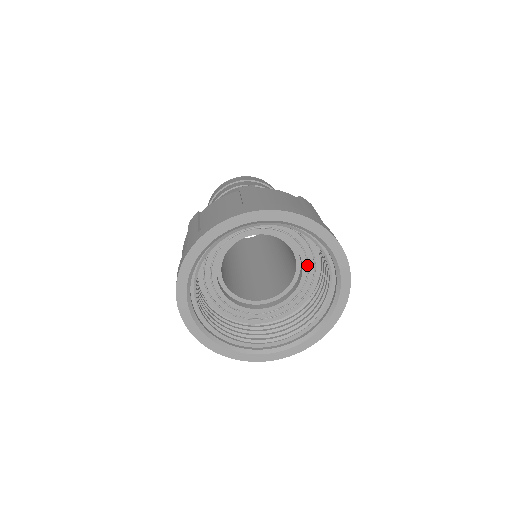
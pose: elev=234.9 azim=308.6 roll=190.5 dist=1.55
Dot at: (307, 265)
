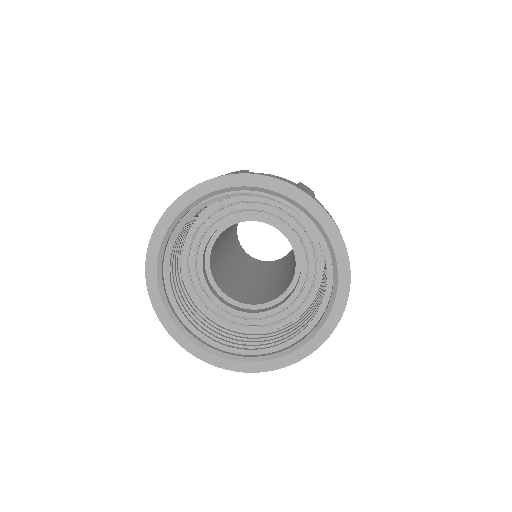
Dot at: (283, 222)
